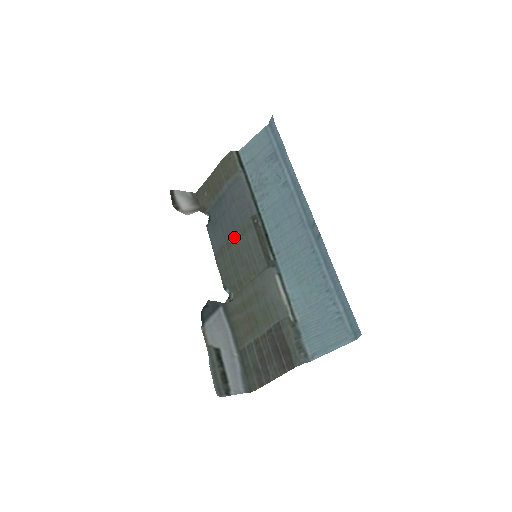
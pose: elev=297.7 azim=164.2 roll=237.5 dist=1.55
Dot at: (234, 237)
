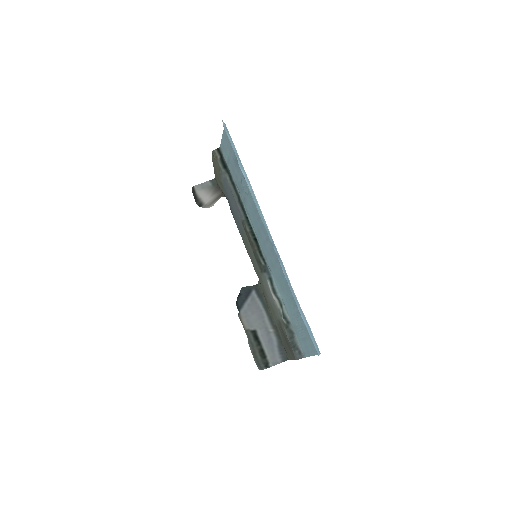
Dot at: (242, 232)
